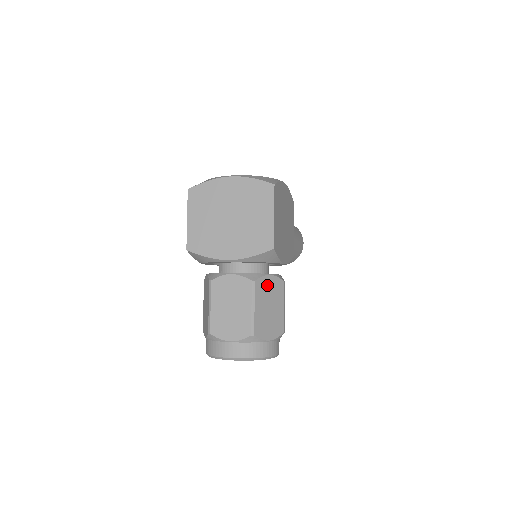
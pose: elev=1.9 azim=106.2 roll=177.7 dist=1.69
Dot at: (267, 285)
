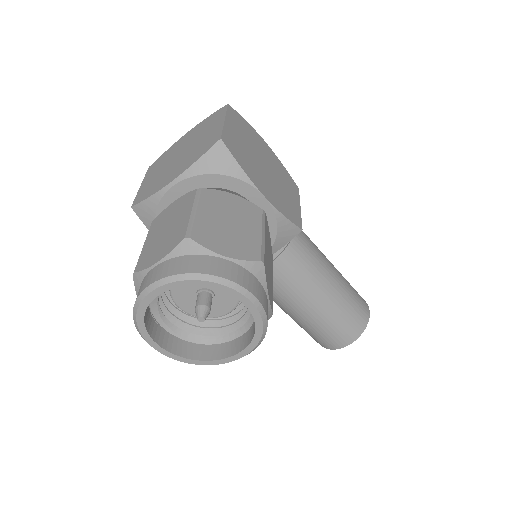
Dot at: (226, 201)
